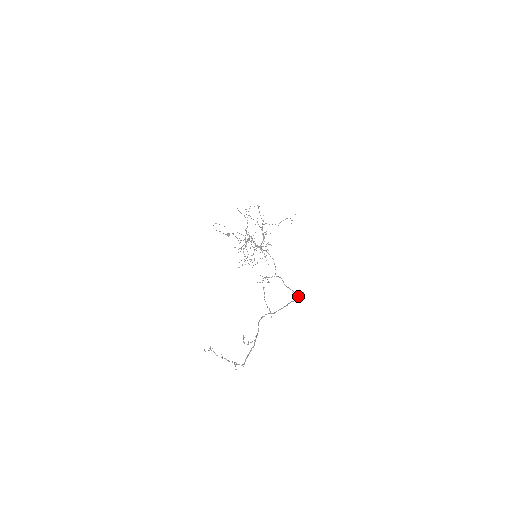
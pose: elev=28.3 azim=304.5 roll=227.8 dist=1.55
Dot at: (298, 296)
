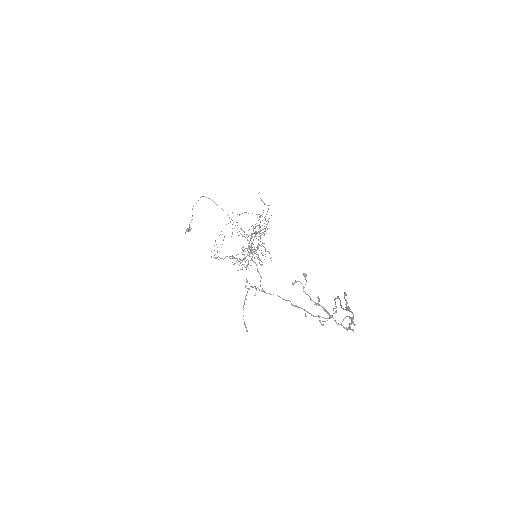
Dot at: occluded
